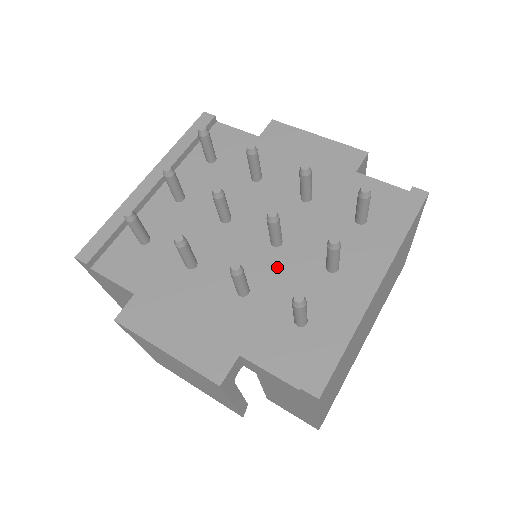
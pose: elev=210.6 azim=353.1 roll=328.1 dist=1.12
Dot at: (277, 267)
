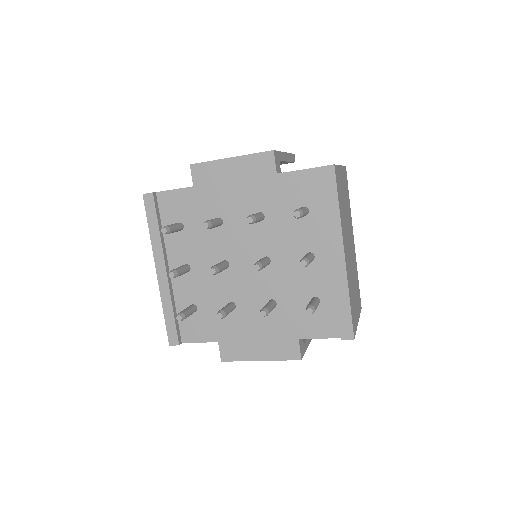
Dot at: (279, 277)
